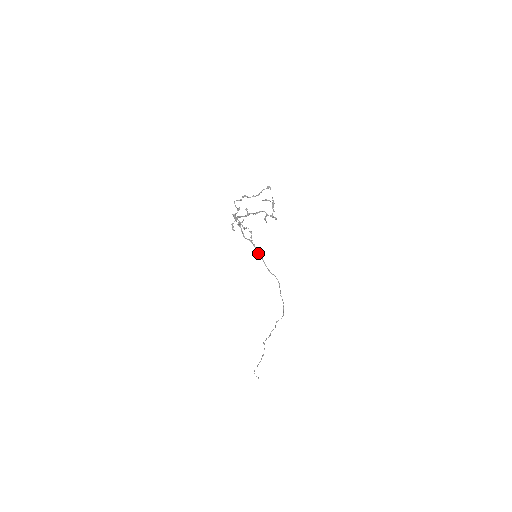
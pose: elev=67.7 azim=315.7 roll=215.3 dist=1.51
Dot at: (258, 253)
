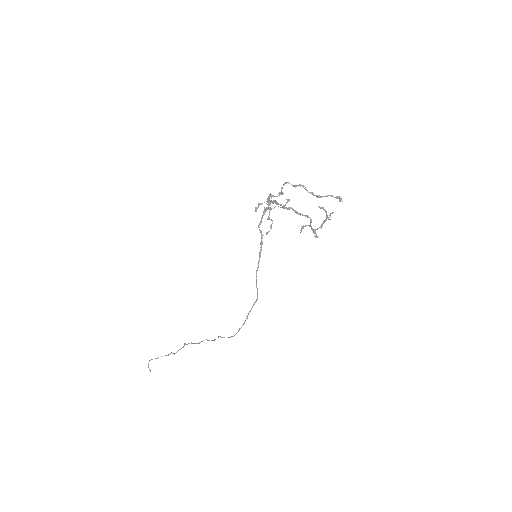
Dot at: (259, 254)
